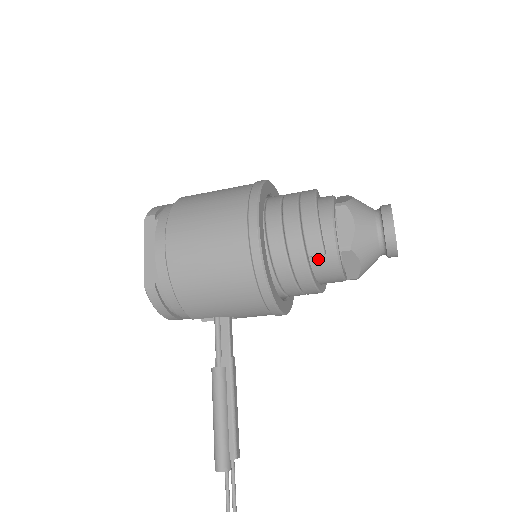
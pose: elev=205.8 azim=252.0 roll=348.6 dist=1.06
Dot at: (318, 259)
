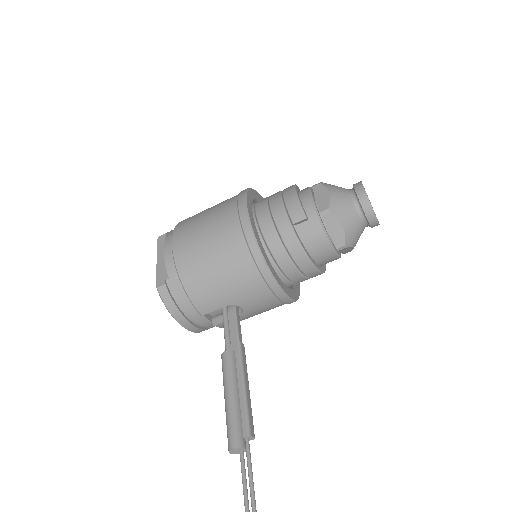
Dot at: (303, 228)
